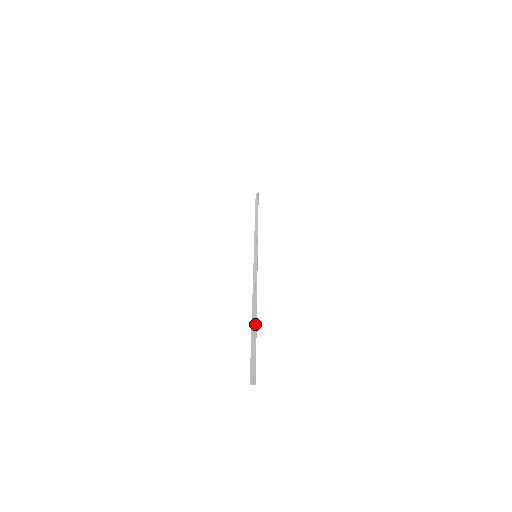
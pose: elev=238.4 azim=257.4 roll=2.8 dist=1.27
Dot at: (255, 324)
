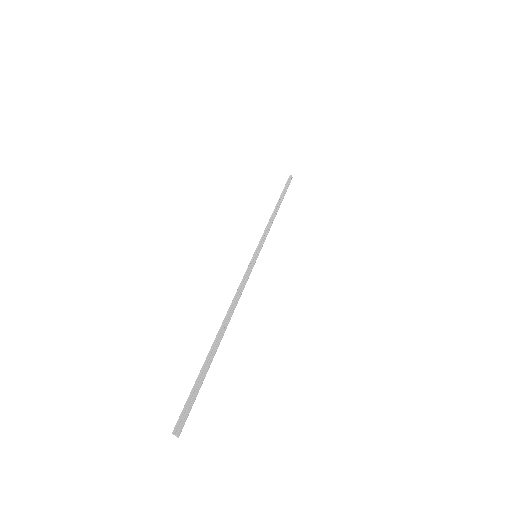
Dot at: (215, 349)
